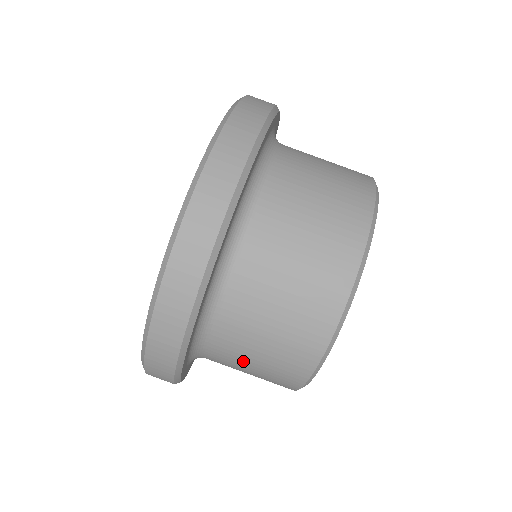
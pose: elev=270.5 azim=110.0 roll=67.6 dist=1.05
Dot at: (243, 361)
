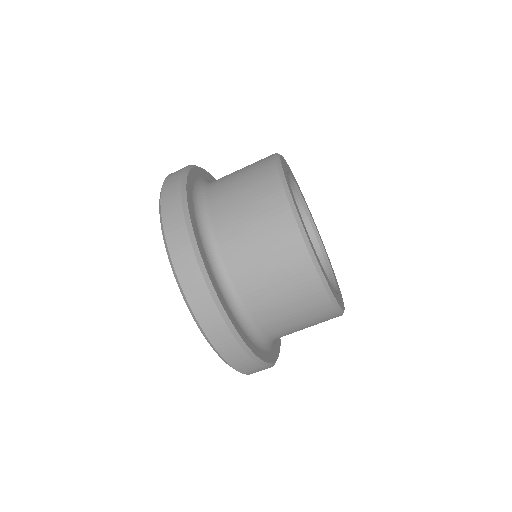
Dot at: (270, 294)
